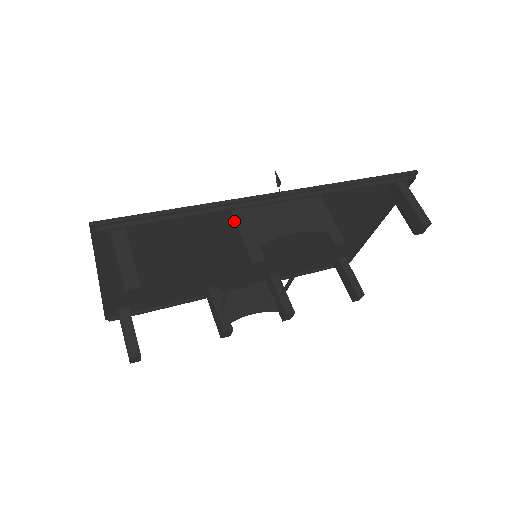
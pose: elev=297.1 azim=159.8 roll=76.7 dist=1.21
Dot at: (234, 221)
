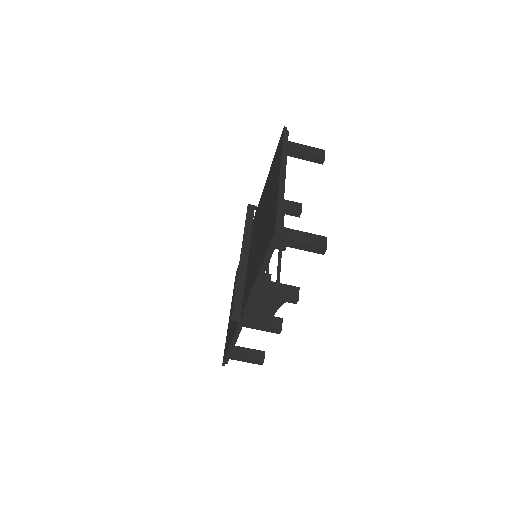
Dot at: (249, 327)
